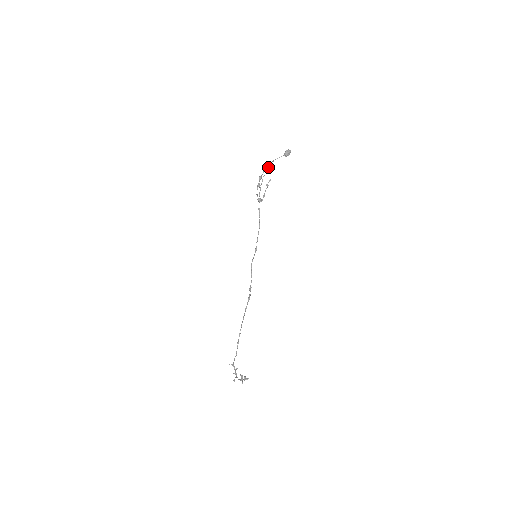
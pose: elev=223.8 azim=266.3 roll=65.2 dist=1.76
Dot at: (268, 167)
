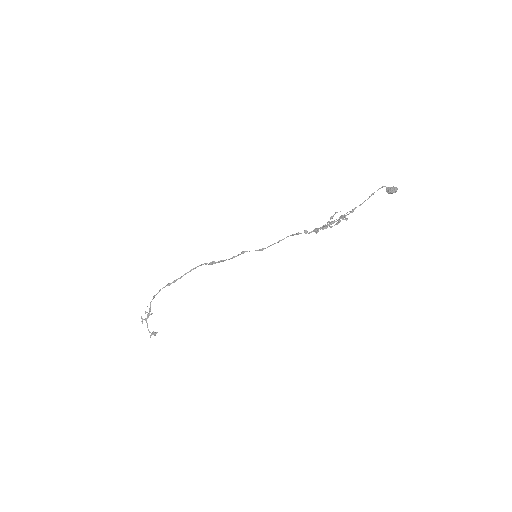
Dot at: occluded
